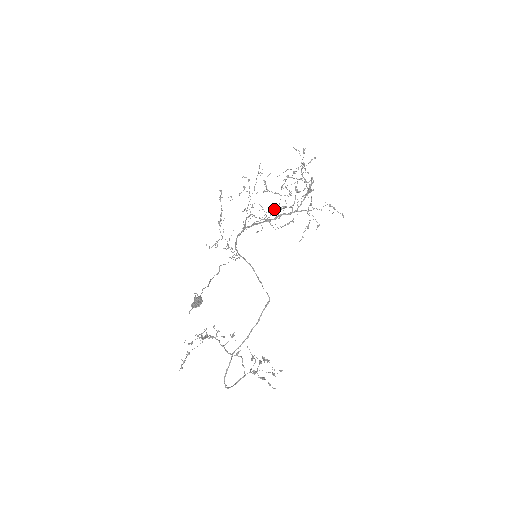
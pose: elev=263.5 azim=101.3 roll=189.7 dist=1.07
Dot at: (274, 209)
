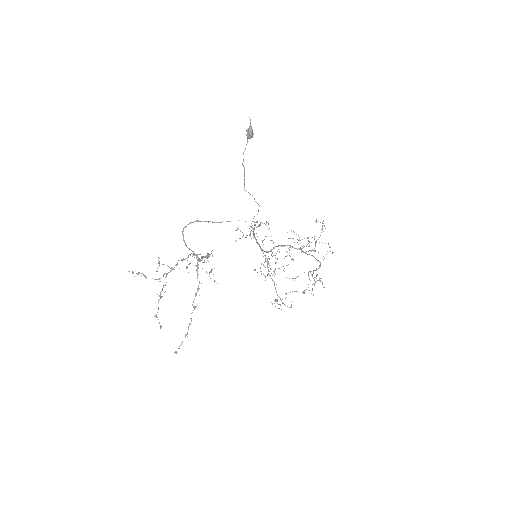
Dot at: (276, 291)
